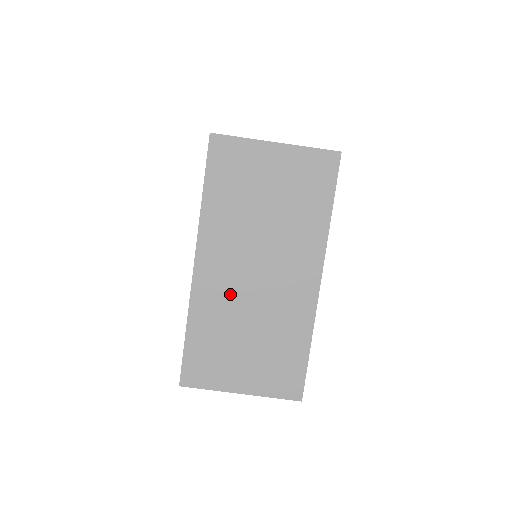
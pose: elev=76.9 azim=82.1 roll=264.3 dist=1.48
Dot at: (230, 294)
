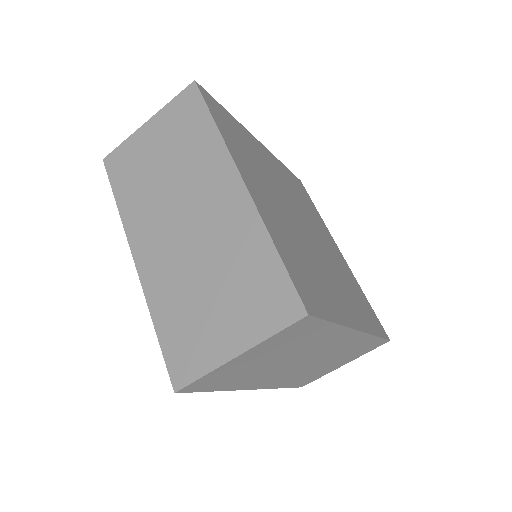
Dot at: (173, 260)
